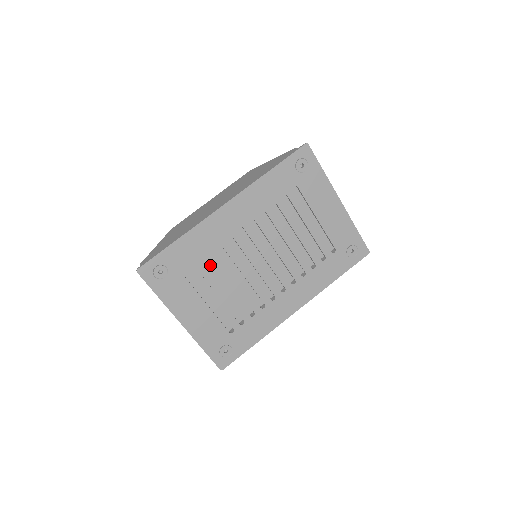
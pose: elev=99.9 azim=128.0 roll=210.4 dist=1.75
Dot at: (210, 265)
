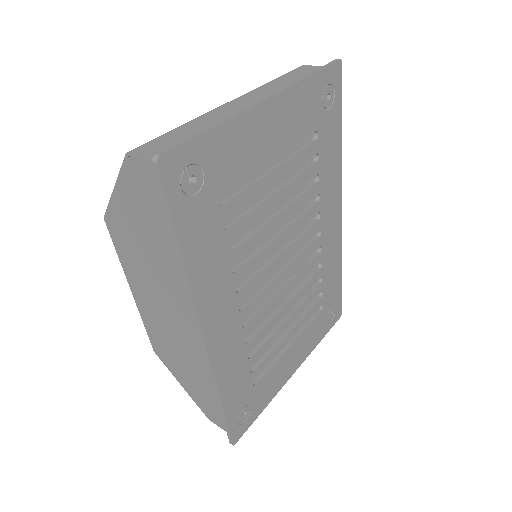
Dot at: (261, 348)
